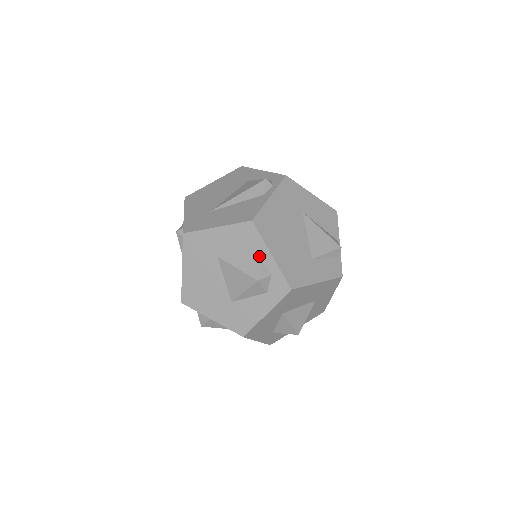
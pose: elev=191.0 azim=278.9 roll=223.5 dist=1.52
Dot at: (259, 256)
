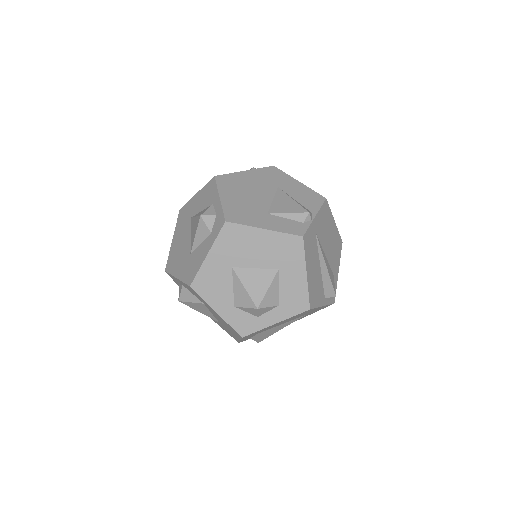
Dot at: (213, 203)
